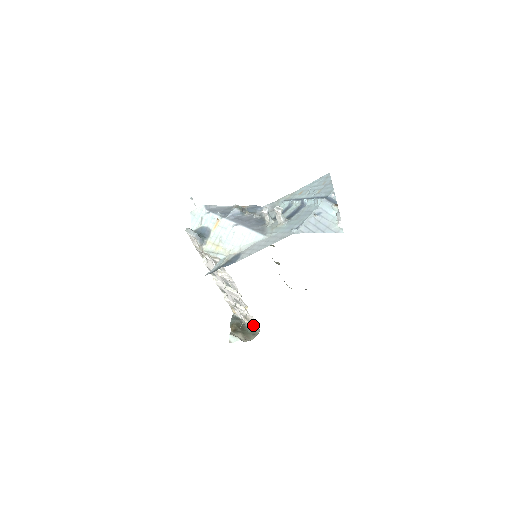
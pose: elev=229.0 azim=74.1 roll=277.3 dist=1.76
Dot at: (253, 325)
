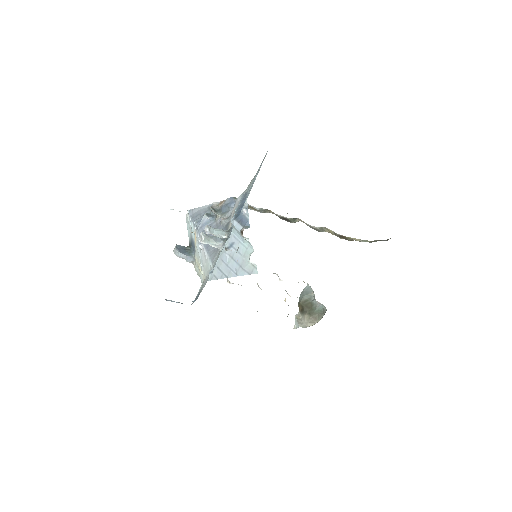
Dot at: (319, 303)
